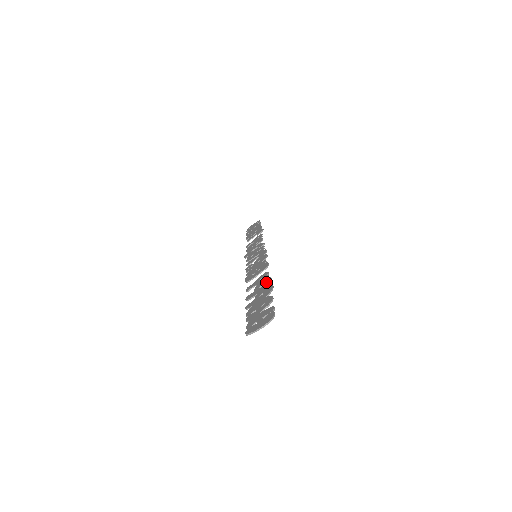
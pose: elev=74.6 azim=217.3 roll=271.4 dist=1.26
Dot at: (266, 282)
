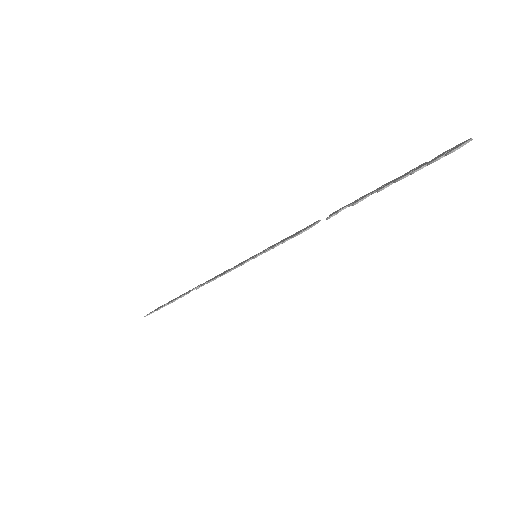
Dot at: (363, 196)
